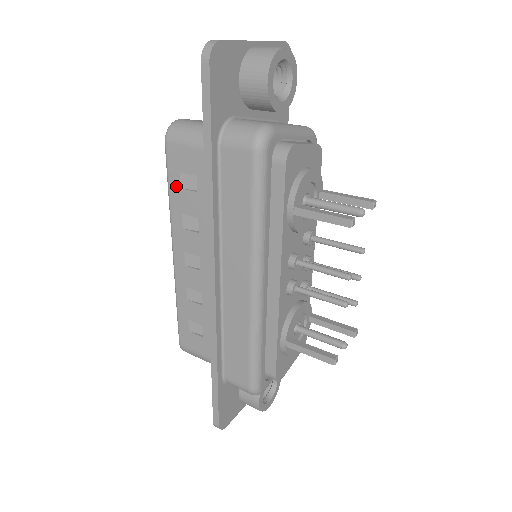
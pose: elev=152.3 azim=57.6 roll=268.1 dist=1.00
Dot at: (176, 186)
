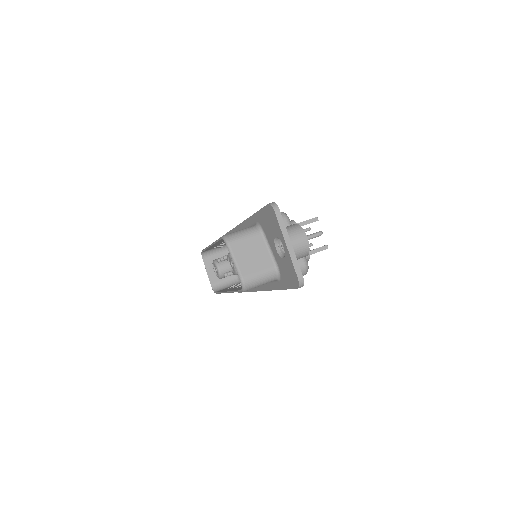
Dot at: occluded
